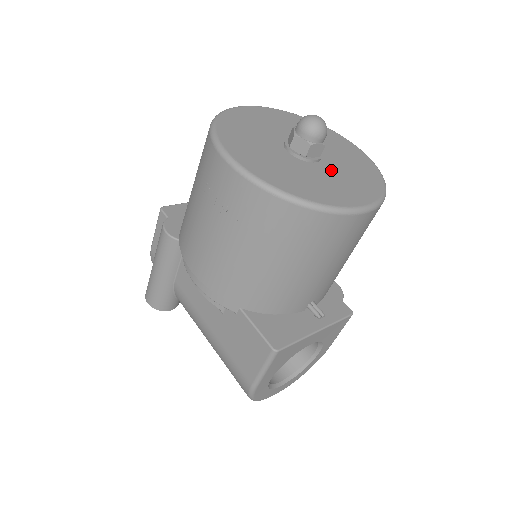
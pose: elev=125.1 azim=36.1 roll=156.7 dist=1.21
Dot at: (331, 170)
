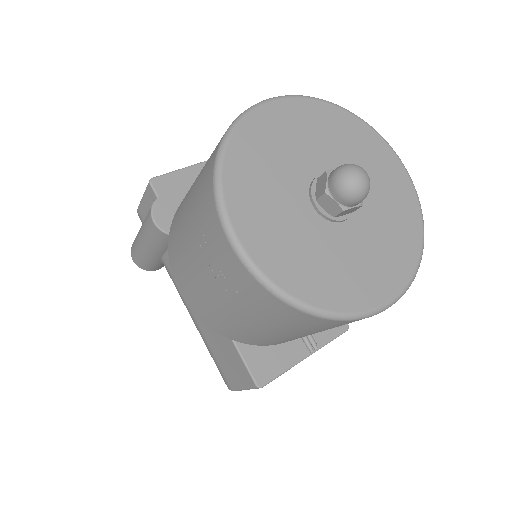
Dot at: (361, 234)
